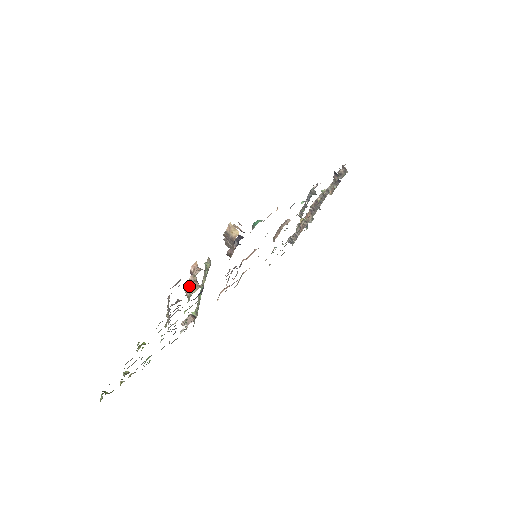
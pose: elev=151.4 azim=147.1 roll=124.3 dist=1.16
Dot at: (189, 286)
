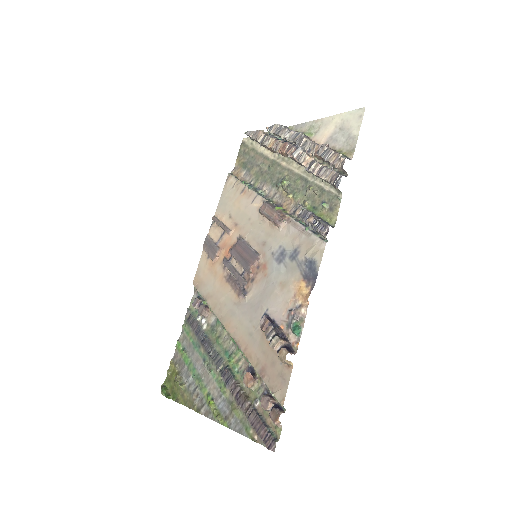
Dot at: (250, 386)
